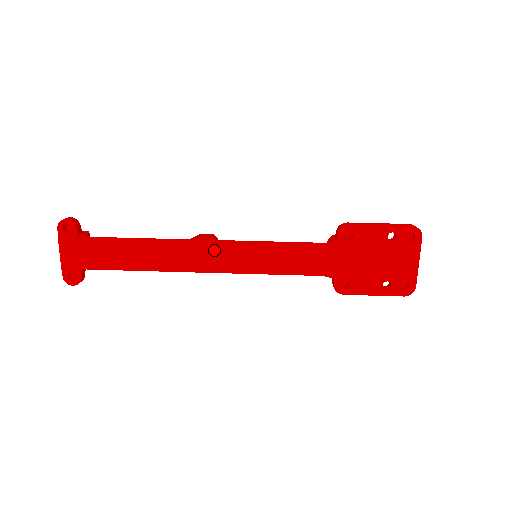
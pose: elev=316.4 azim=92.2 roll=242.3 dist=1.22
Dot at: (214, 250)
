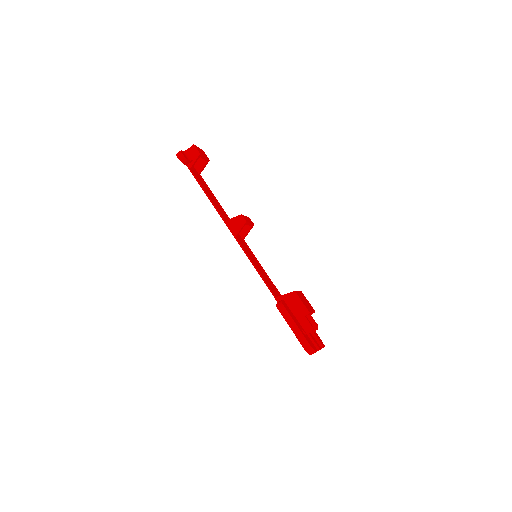
Dot at: occluded
